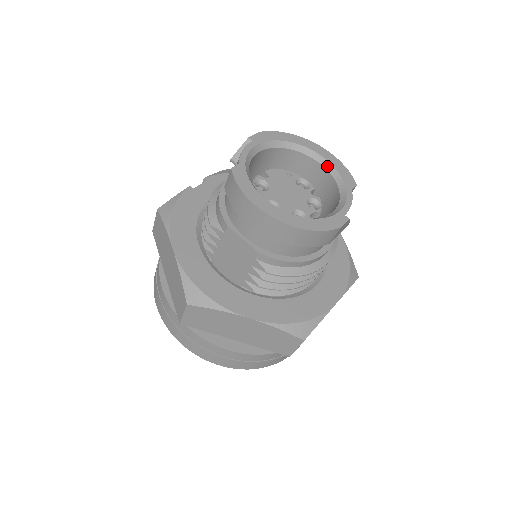
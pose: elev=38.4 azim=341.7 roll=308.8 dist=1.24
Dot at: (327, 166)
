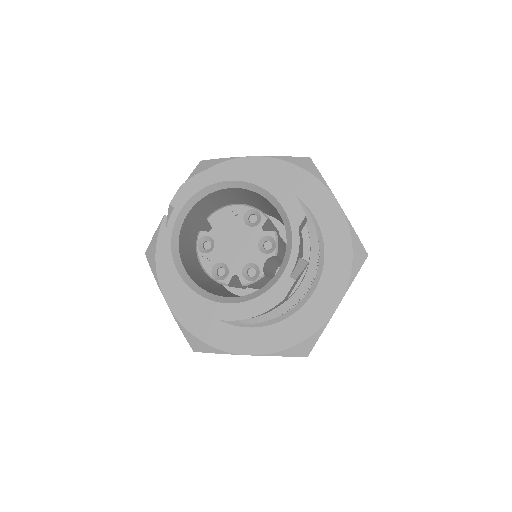
Dot at: (268, 197)
